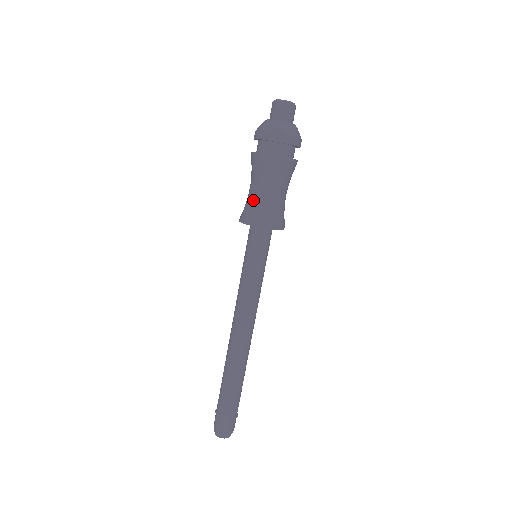
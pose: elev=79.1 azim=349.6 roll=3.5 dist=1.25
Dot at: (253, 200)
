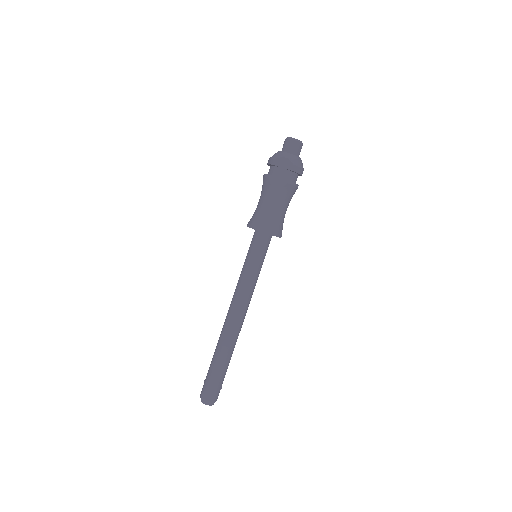
Dot at: (259, 210)
